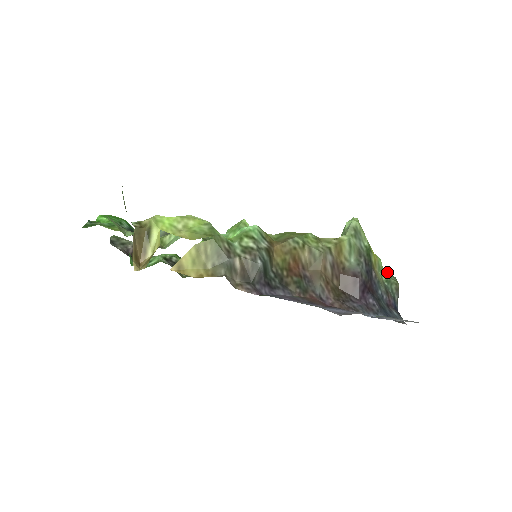
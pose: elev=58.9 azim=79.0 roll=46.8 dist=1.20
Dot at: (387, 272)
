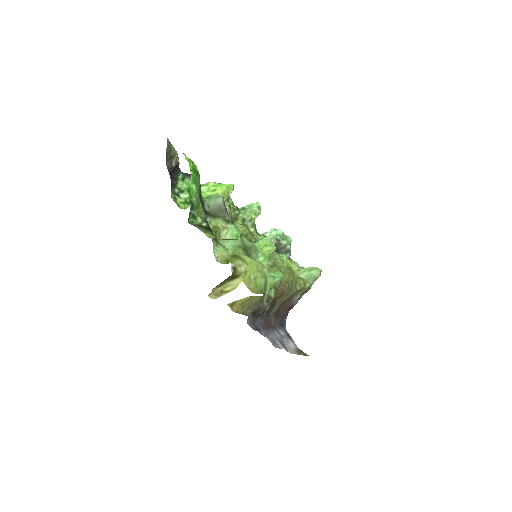
Dot at: occluded
